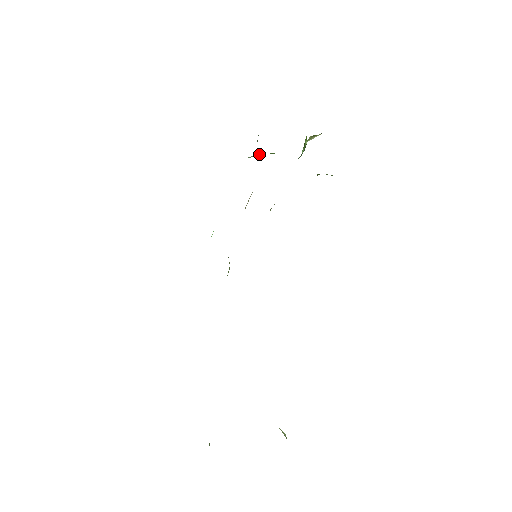
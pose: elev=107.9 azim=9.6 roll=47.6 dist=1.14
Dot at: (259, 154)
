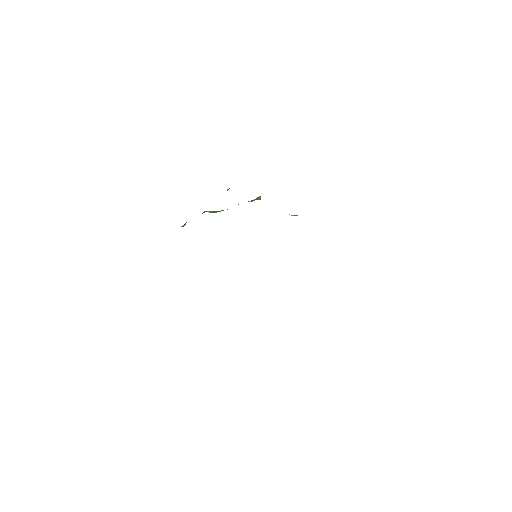
Dot at: occluded
